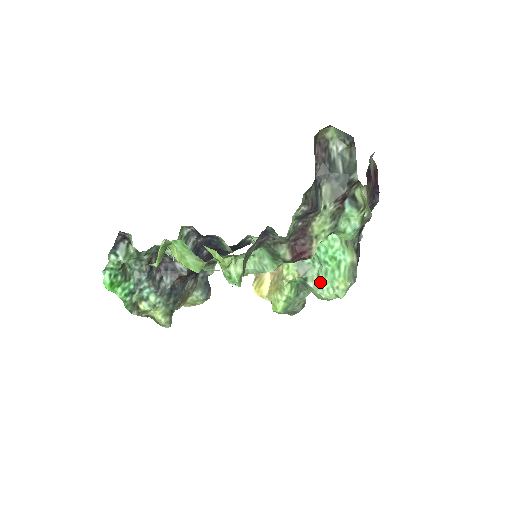
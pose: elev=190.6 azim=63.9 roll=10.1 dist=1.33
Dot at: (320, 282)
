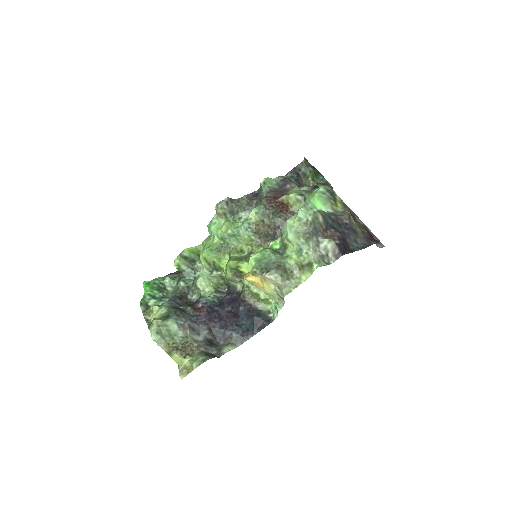
Dot at: occluded
